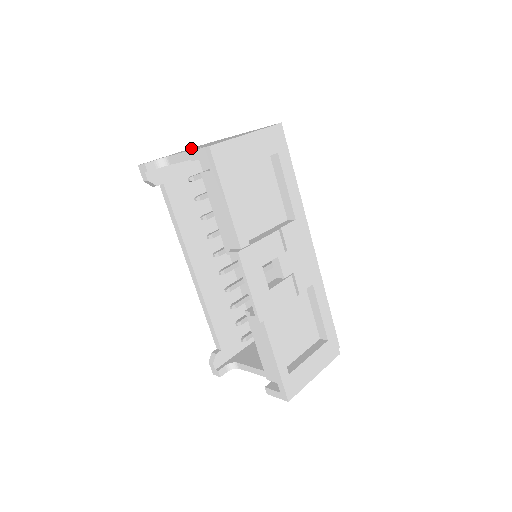
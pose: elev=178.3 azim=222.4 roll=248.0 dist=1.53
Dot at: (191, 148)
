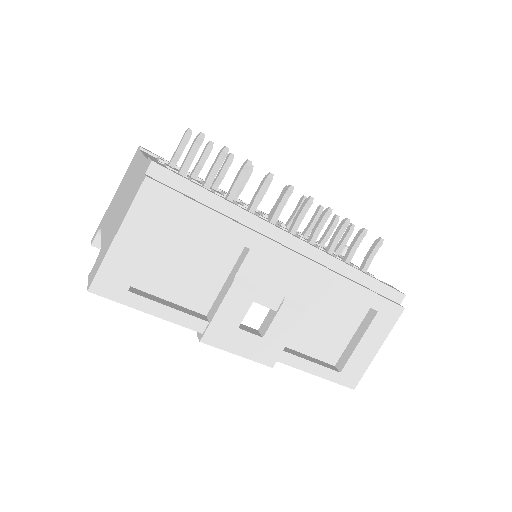
Dot at: (122, 181)
